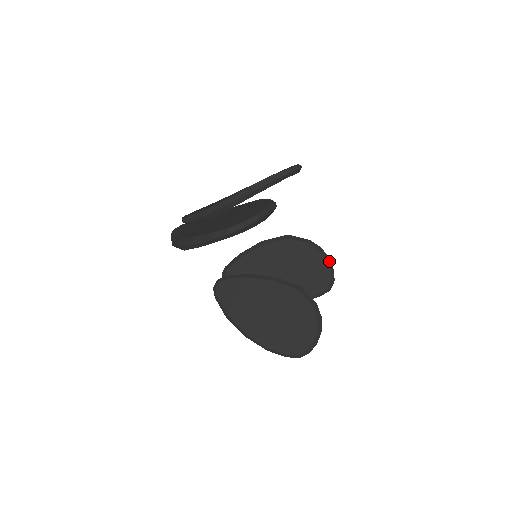
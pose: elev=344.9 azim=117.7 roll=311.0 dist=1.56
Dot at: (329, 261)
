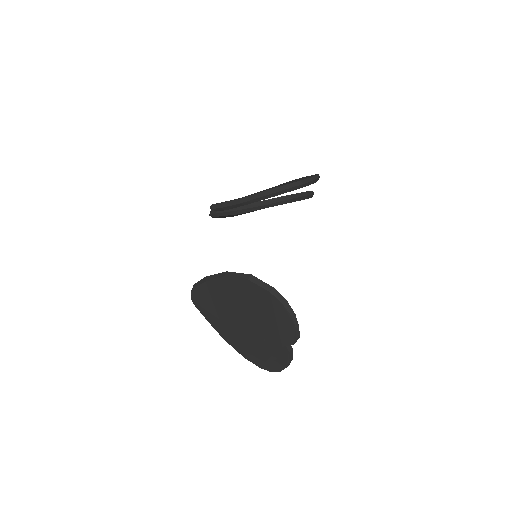
Dot at: (313, 182)
